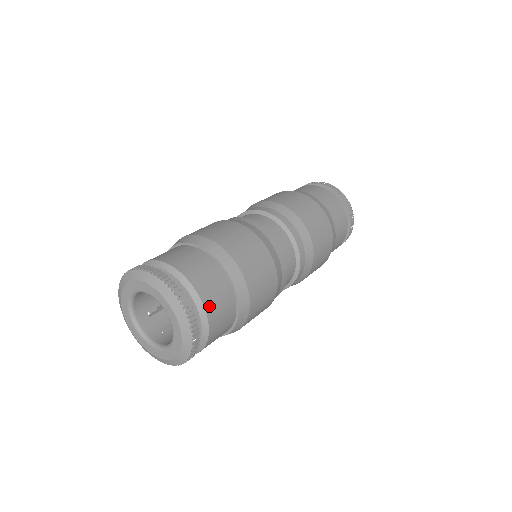
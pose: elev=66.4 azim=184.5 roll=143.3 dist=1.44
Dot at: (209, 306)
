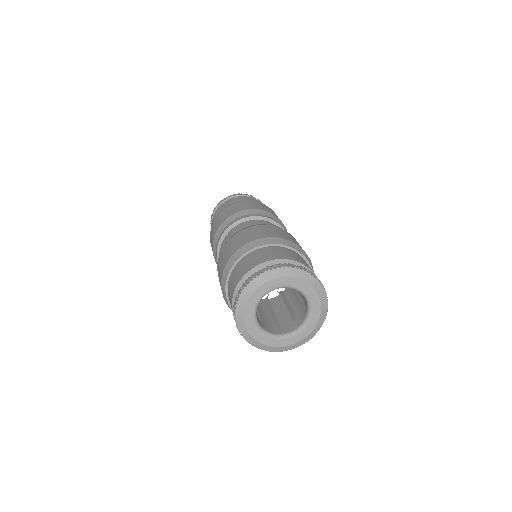
Dot at: (284, 257)
